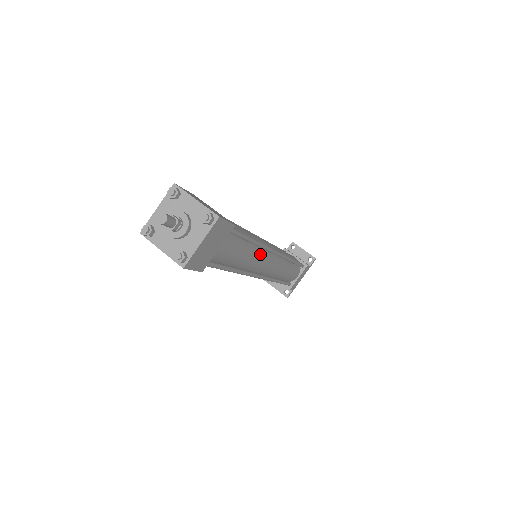
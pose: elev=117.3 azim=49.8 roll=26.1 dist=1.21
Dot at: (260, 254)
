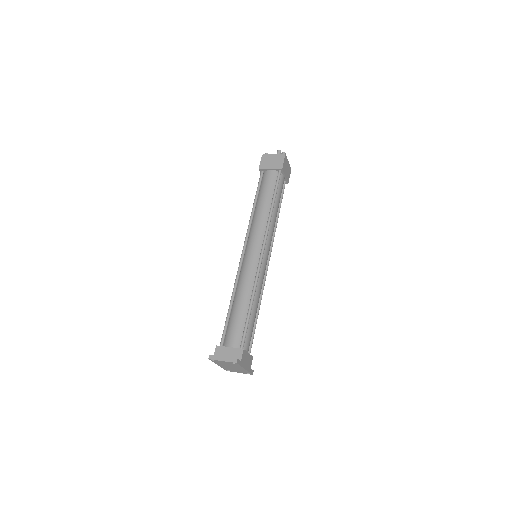
Dot at: (273, 232)
